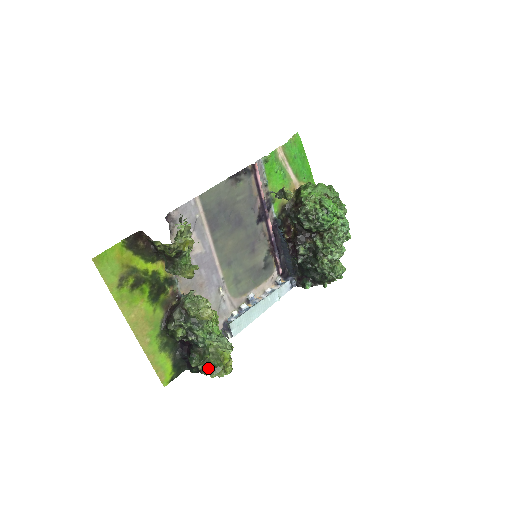
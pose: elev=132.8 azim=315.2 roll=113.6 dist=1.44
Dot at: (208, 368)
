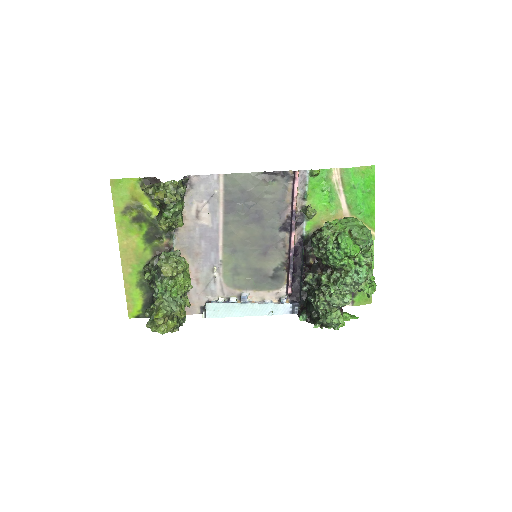
Dot at: (151, 318)
